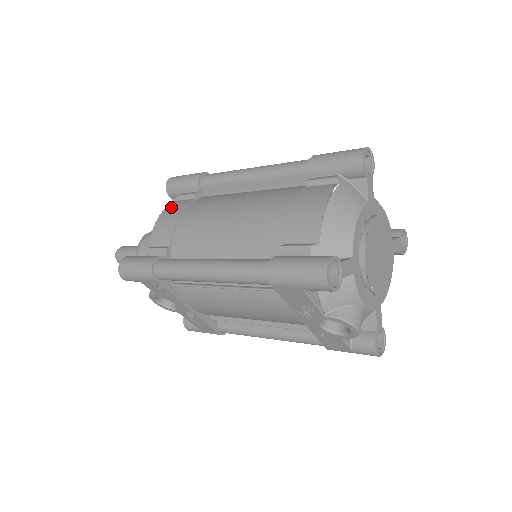
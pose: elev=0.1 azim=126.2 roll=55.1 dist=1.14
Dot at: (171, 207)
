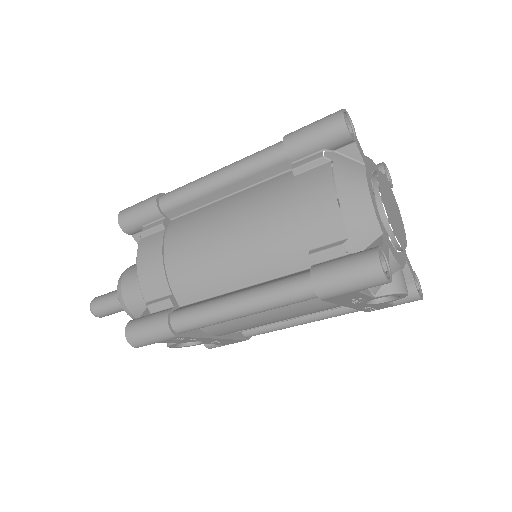
Dot at: (144, 249)
